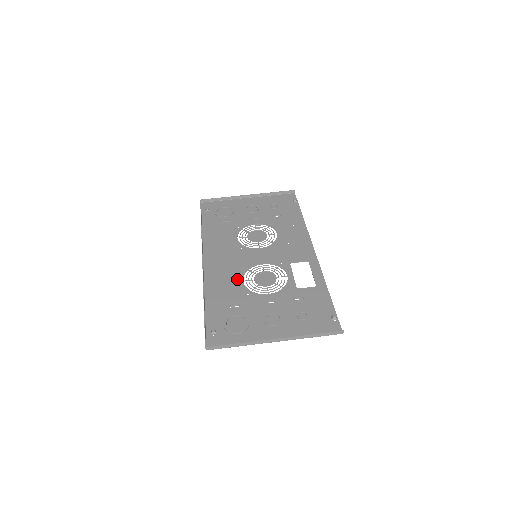
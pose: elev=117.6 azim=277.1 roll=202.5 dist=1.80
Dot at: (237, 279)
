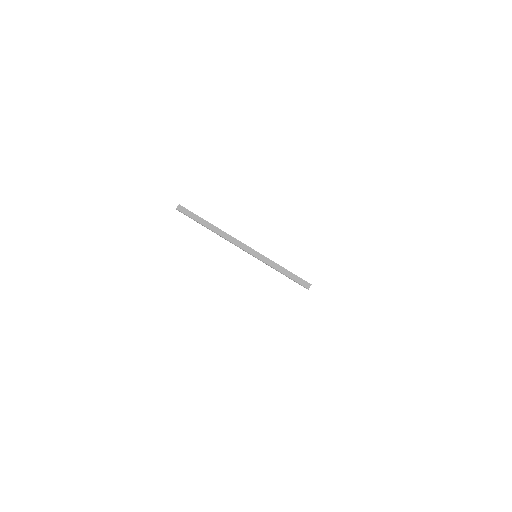
Dot at: occluded
